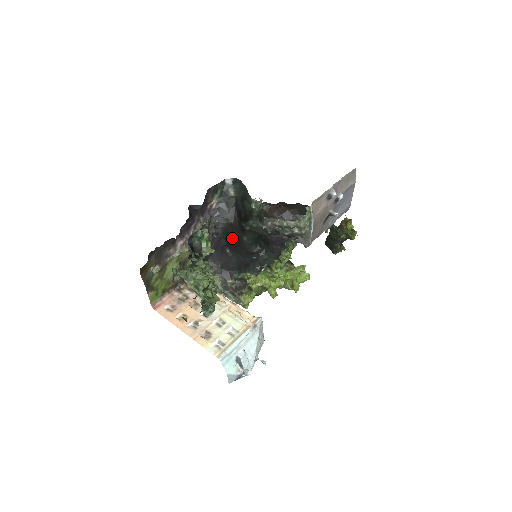
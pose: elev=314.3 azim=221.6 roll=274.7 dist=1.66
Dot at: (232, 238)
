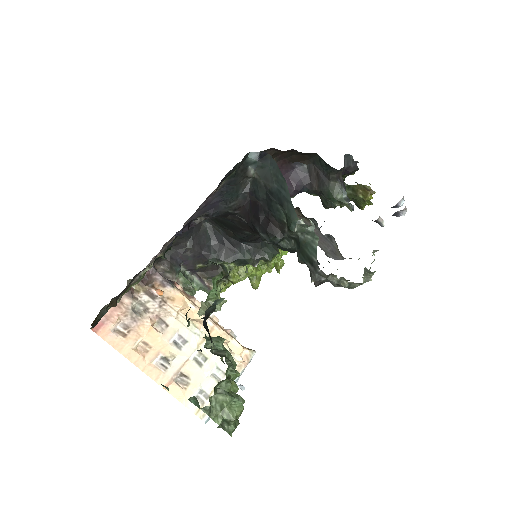
Dot at: (223, 221)
